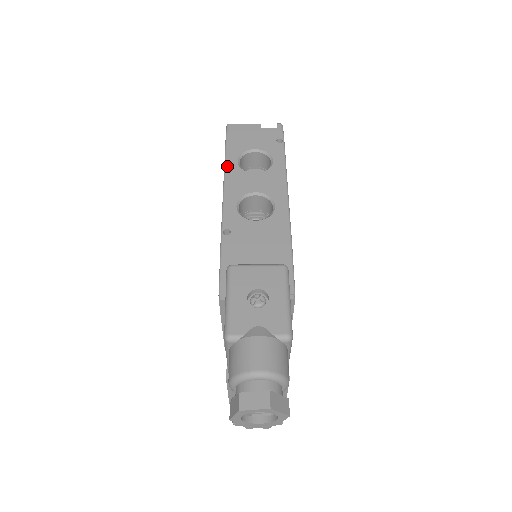
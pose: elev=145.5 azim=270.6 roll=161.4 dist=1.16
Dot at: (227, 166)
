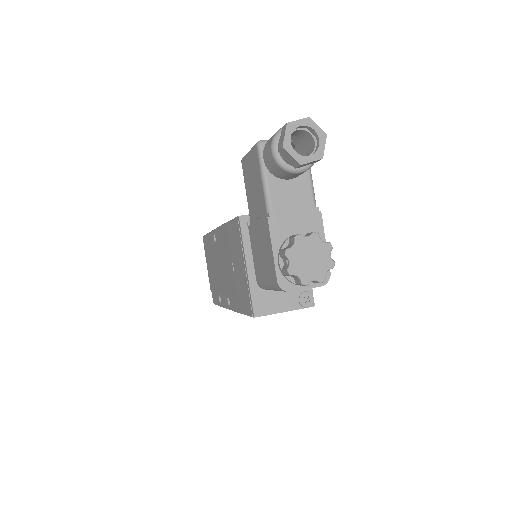
Dot at: occluded
